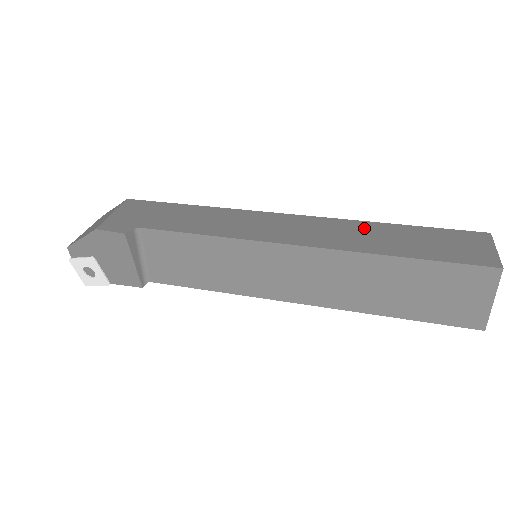
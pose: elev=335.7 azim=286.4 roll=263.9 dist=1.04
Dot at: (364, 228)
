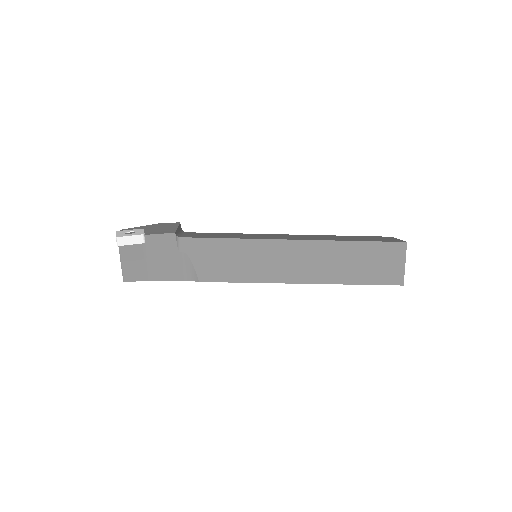
Dot at: occluded
